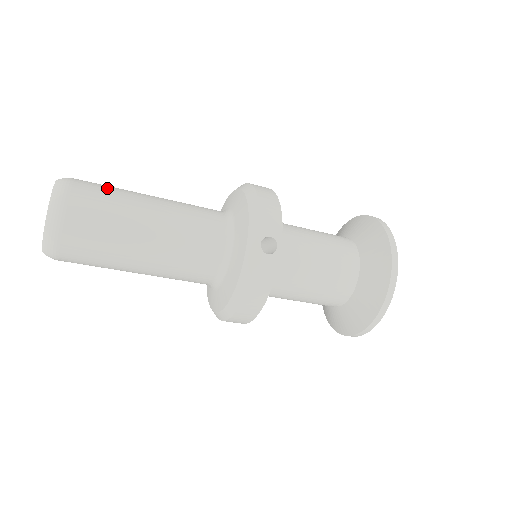
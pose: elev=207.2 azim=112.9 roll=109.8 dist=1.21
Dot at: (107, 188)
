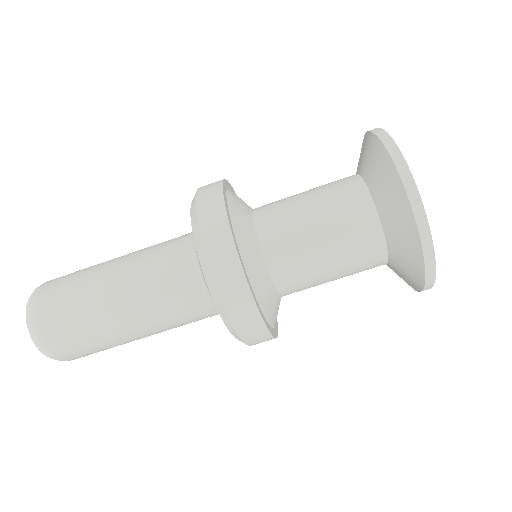
Dot at: occluded
